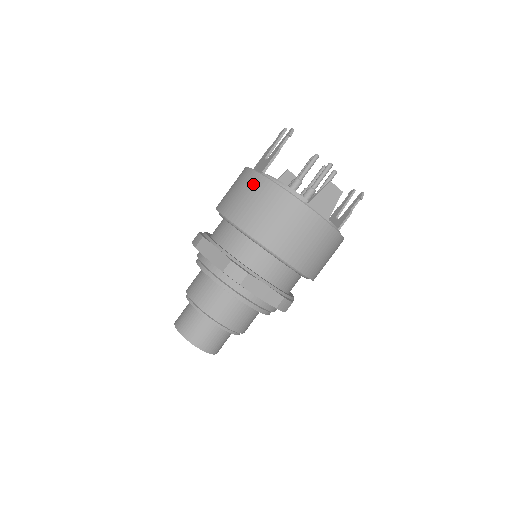
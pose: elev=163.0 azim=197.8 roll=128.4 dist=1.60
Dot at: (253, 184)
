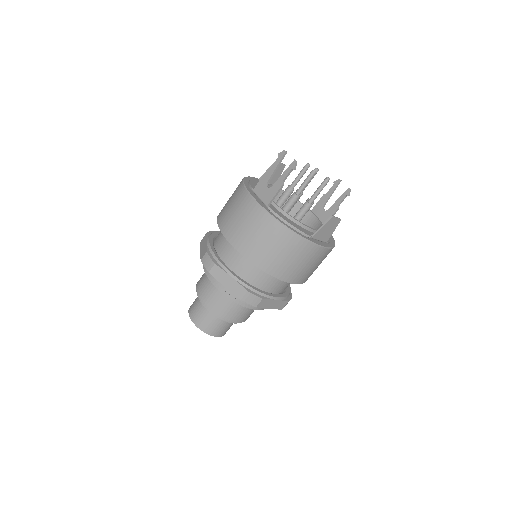
Dot at: (262, 223)
